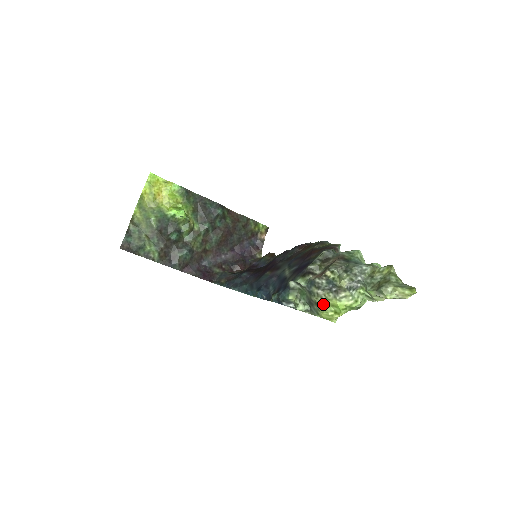
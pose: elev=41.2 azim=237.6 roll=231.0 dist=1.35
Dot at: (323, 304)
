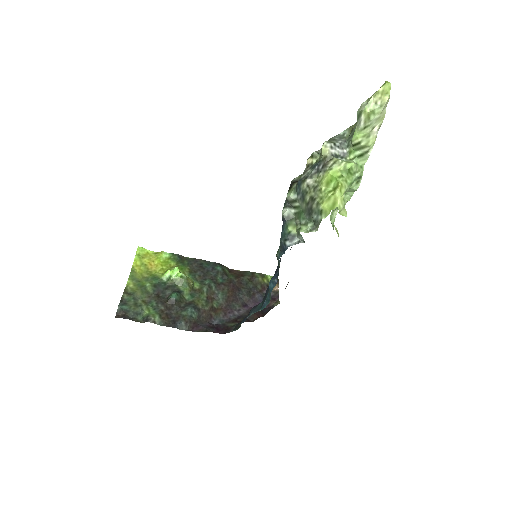
Dot at: (318, 191)
